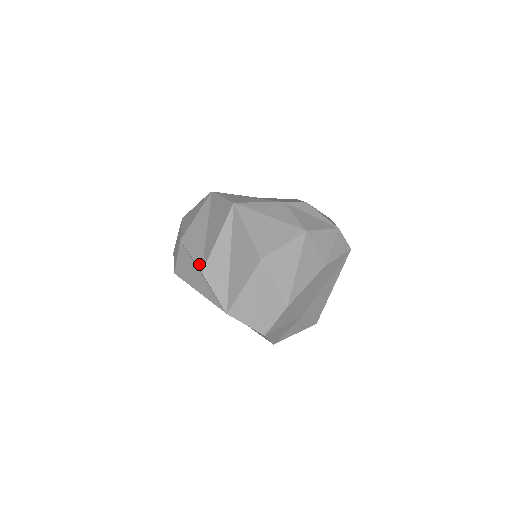
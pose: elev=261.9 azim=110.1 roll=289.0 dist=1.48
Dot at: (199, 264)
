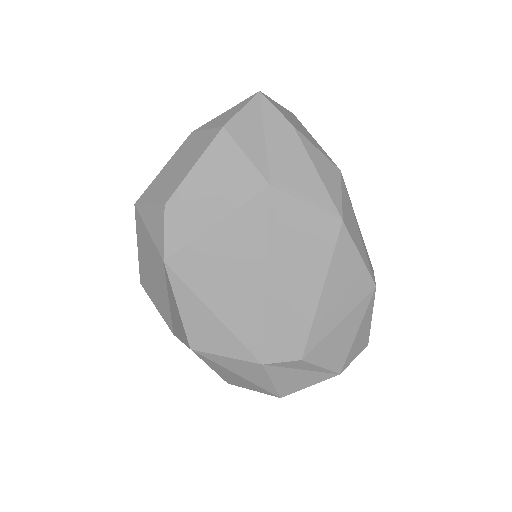
Dot at: (169, 327)
